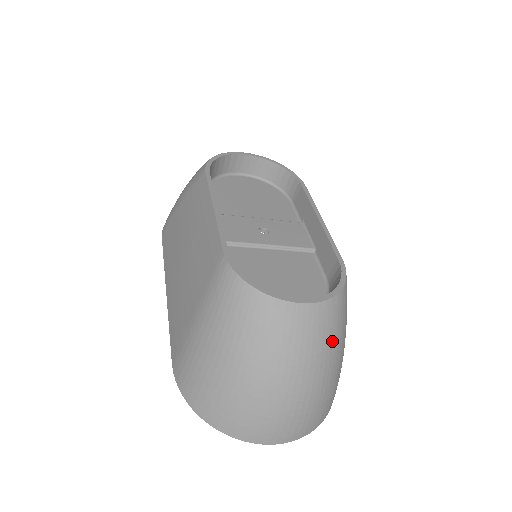
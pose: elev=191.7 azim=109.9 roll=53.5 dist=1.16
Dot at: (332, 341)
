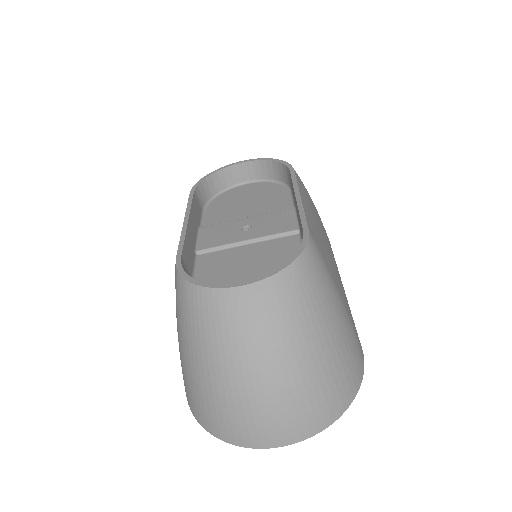
Dot at: (294, 320)
